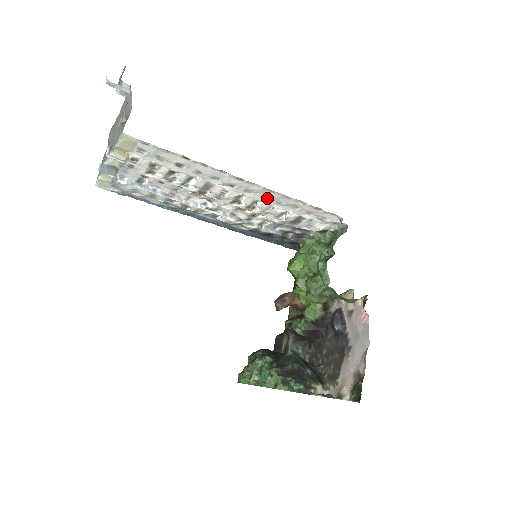
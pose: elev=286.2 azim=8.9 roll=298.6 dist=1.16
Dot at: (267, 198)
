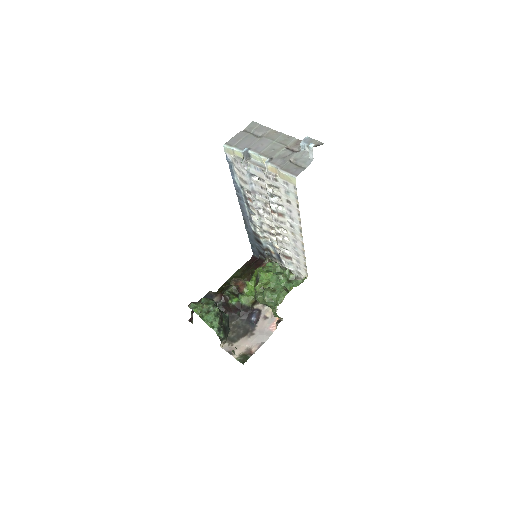
Dot at: (294, 242)
